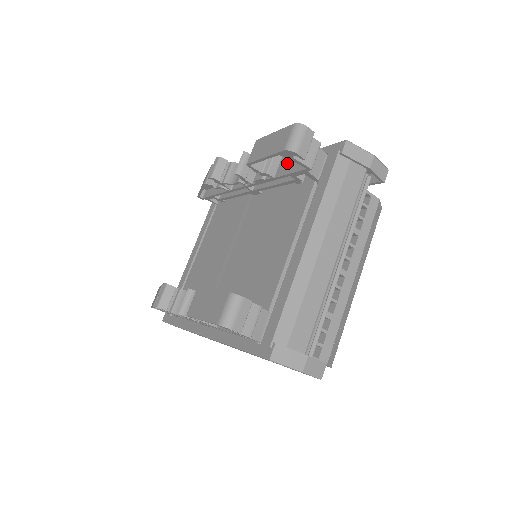
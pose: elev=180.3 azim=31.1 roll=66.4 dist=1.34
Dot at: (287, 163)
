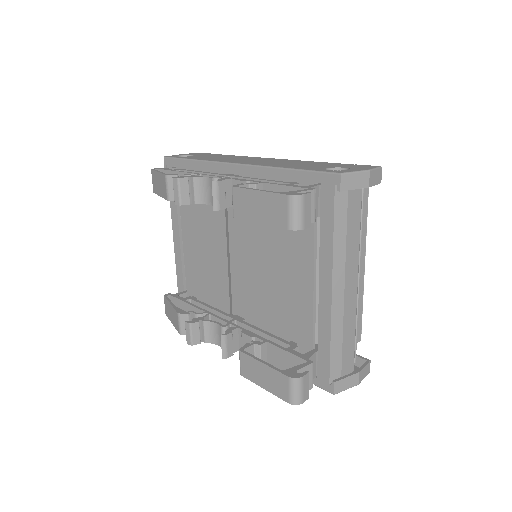
Dot at: occluded
